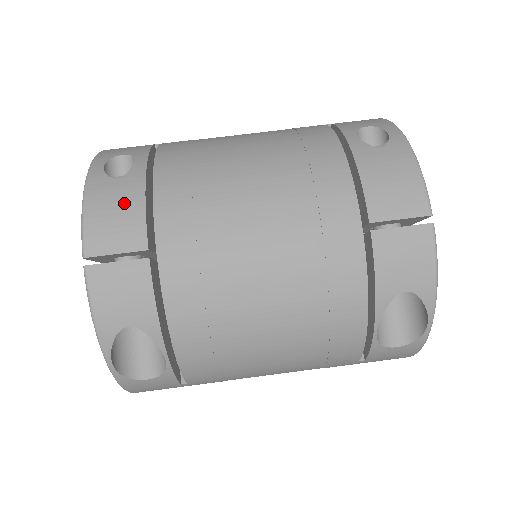
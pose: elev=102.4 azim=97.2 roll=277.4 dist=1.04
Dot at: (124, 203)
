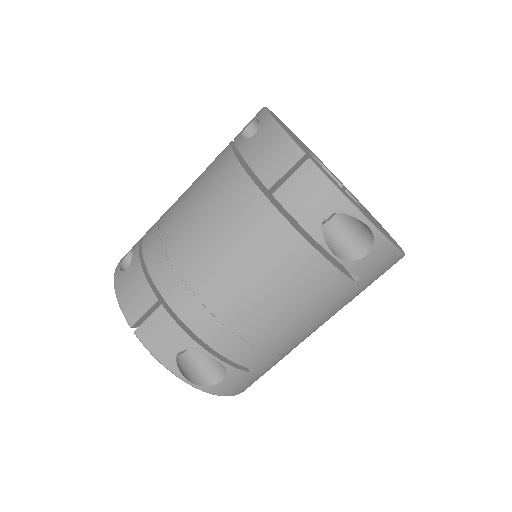
Dot at: (134, 282)
